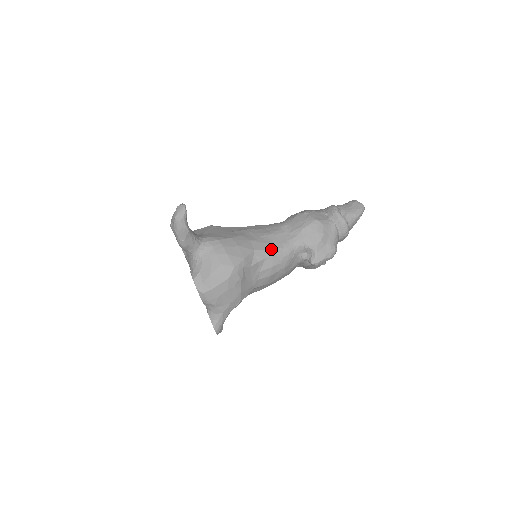
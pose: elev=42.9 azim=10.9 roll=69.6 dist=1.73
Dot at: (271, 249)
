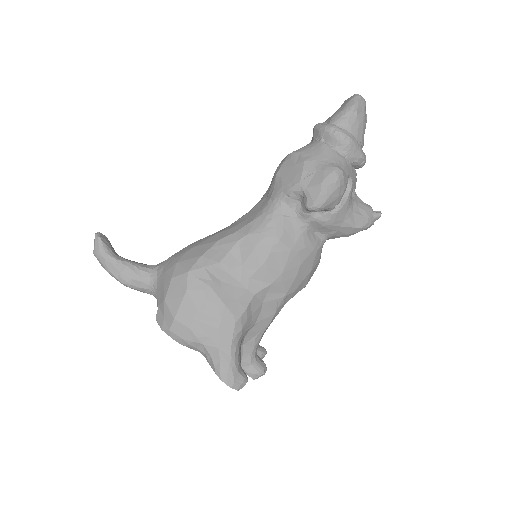
Dot at: (243, 227)
